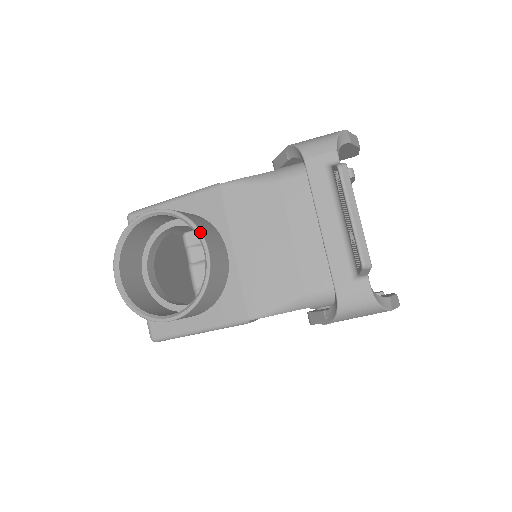
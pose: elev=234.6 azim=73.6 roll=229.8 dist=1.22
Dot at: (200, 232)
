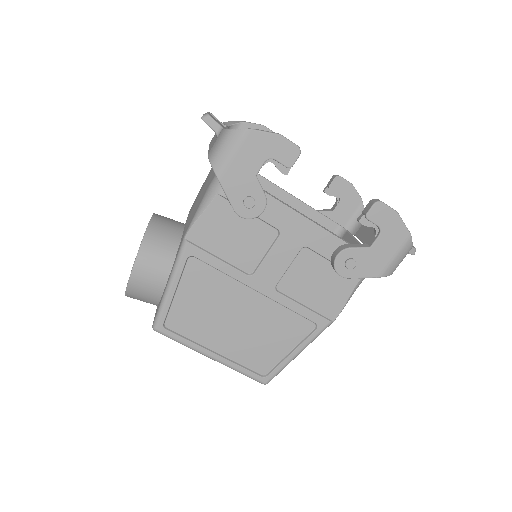
Dot at: occluded
